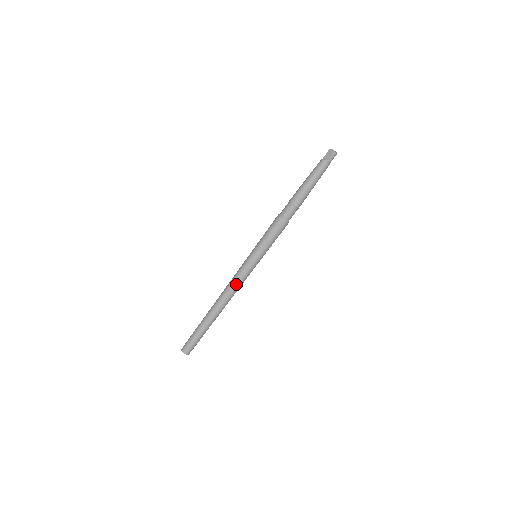
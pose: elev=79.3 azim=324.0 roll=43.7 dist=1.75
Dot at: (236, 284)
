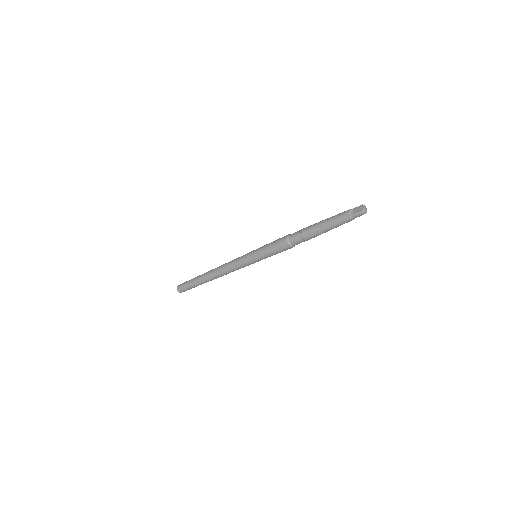
Dot at: (230, 267)
